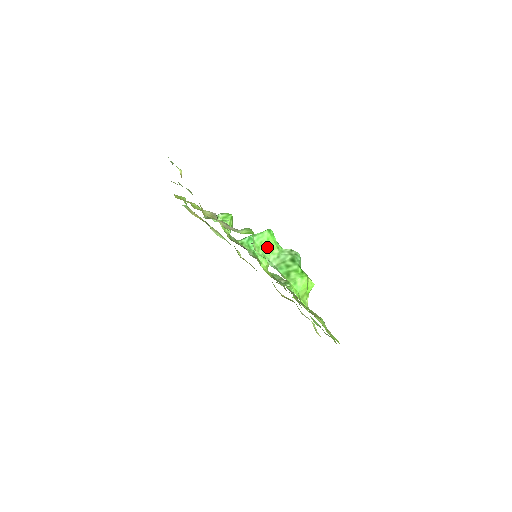
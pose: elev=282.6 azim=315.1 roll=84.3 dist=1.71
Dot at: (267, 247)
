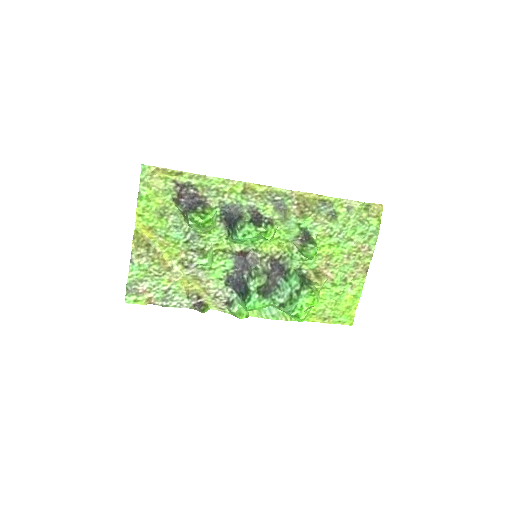
Dot at: occluded
